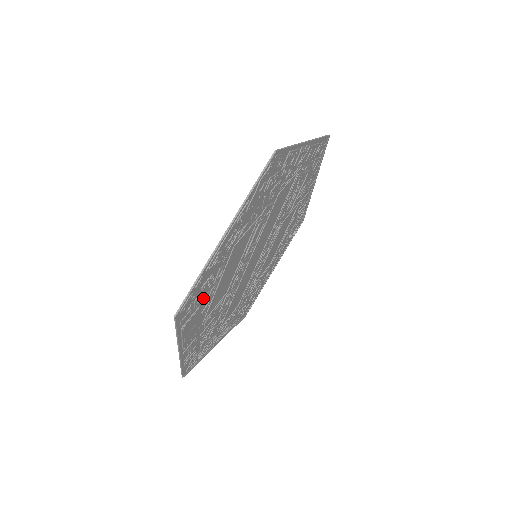
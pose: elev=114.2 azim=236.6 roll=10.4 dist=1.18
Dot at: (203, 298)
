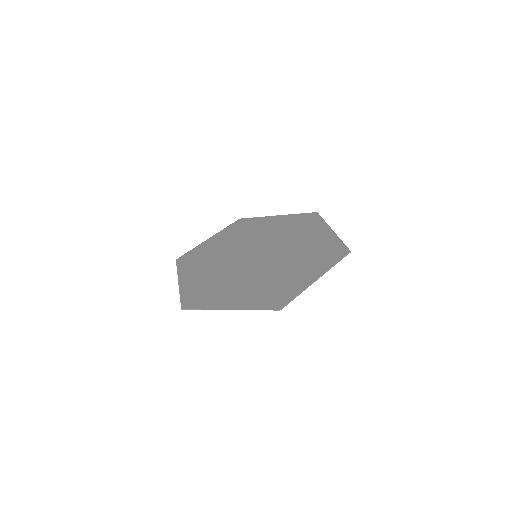
Dot at: (204, 291)
